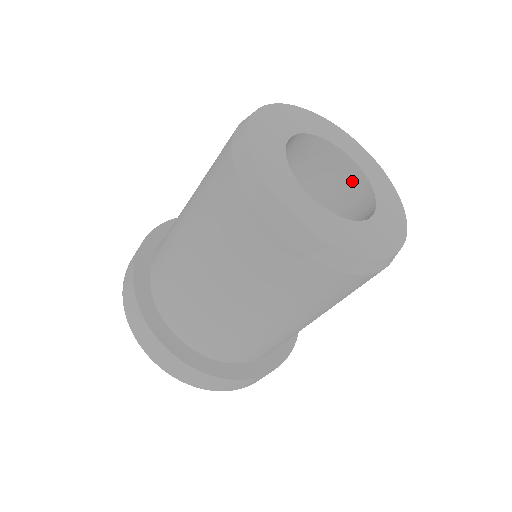
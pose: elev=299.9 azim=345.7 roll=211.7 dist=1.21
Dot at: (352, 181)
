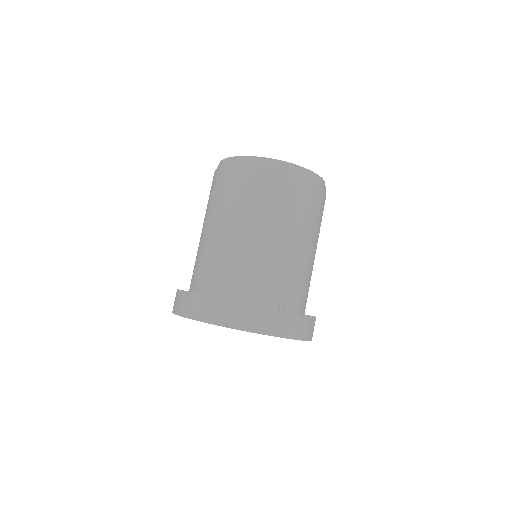
Dot at: occluded
